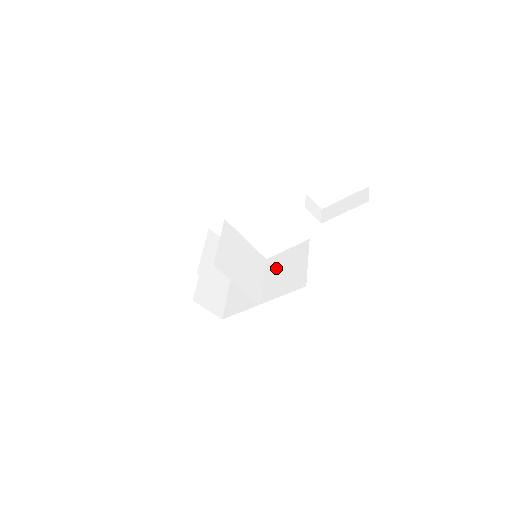
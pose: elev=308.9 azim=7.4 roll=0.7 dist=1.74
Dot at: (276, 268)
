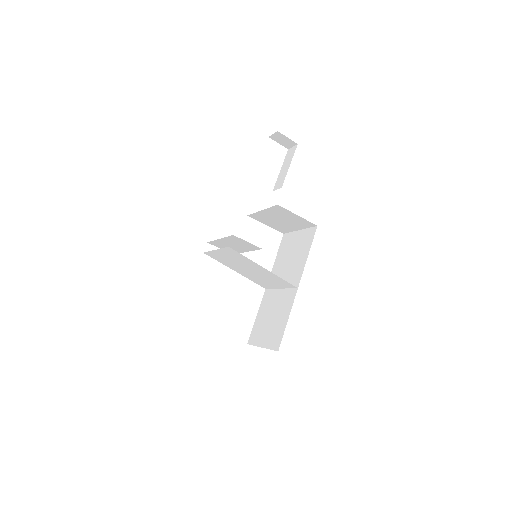
Dot at: (280, 272)
